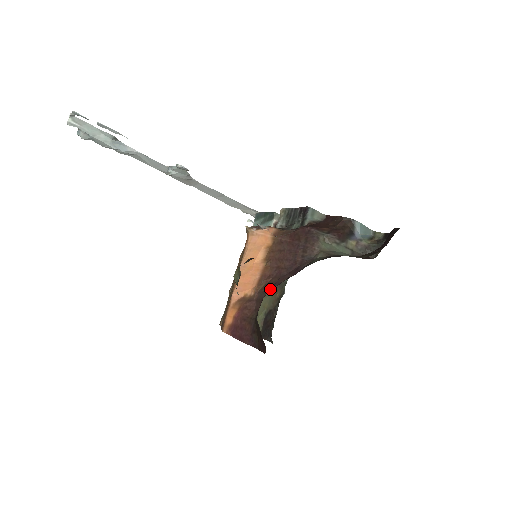
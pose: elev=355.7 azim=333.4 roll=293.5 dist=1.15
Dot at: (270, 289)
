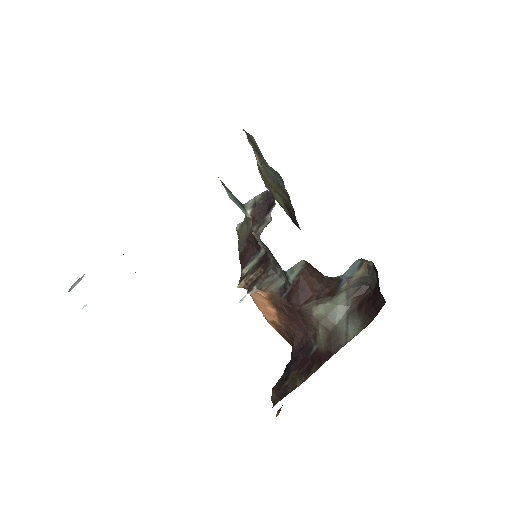
Dot at: (293, 341)
